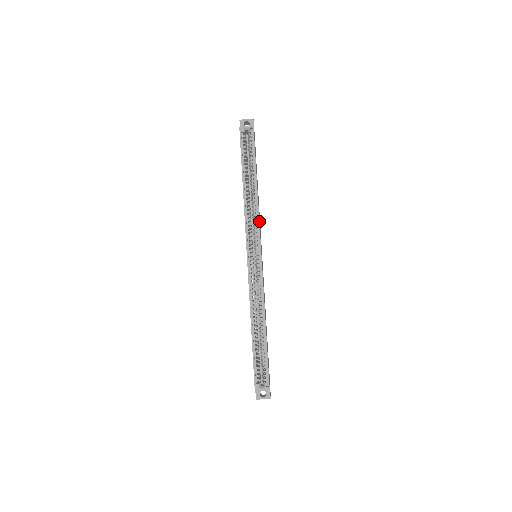
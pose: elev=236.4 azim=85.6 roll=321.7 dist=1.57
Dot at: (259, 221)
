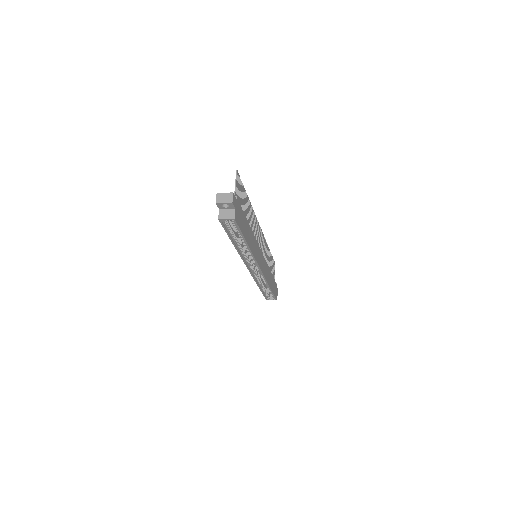
Dot at: (255, 258)
